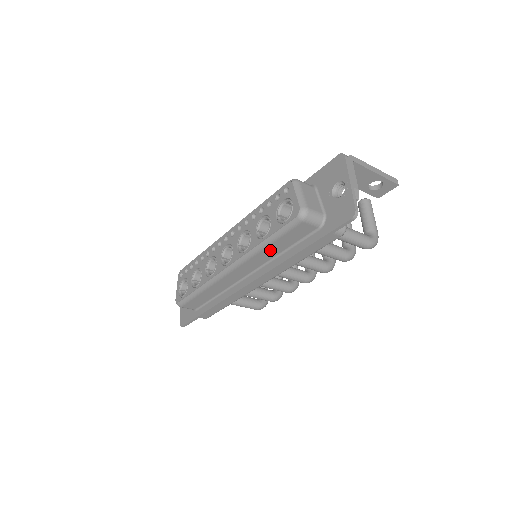
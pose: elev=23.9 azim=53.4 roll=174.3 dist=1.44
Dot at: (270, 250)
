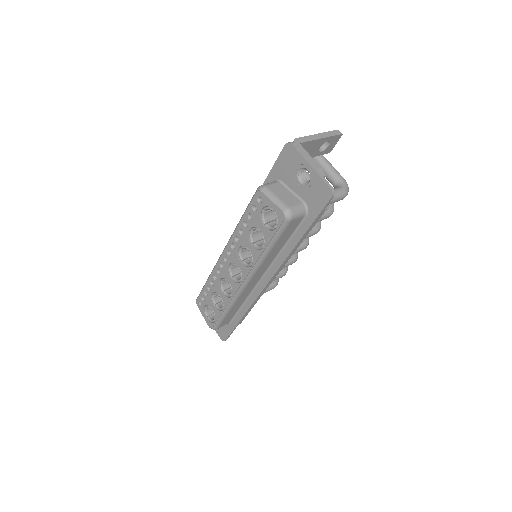
Dot at: (273, 253)
